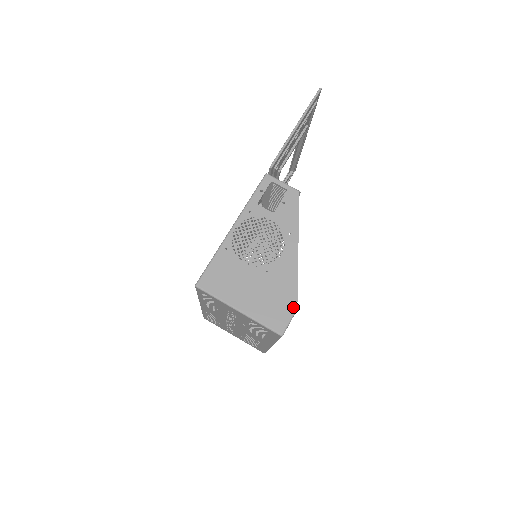
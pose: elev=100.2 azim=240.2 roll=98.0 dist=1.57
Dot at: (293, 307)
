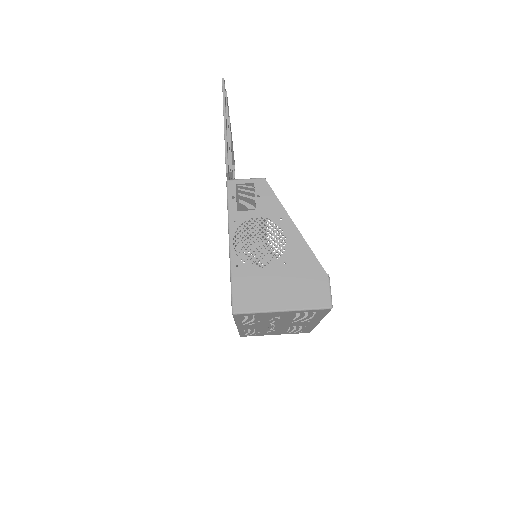
Dot at: (325, 278)
